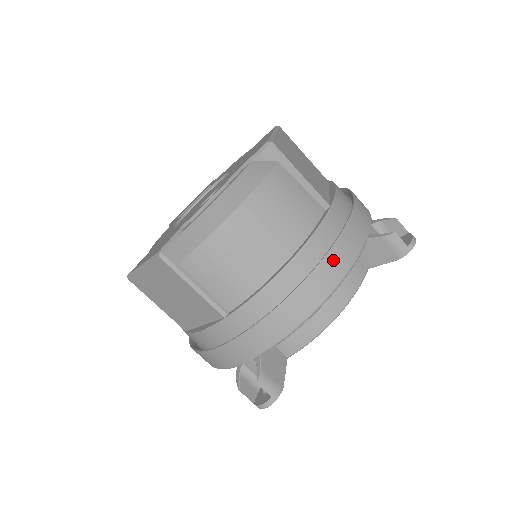
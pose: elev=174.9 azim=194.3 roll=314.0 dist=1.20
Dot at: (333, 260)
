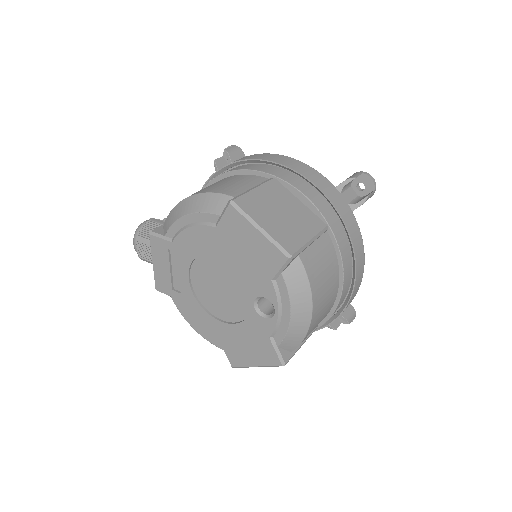
Dot at: (358, 256)
